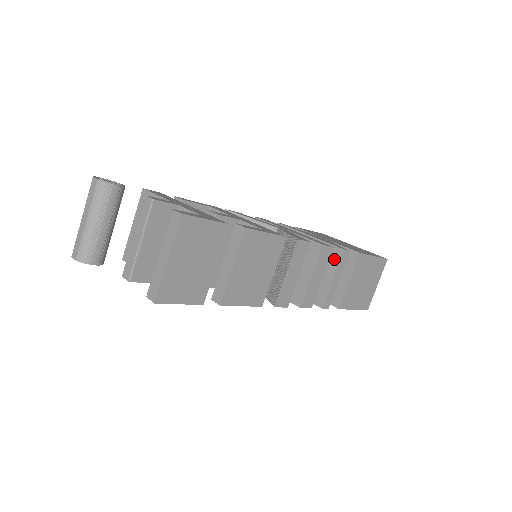
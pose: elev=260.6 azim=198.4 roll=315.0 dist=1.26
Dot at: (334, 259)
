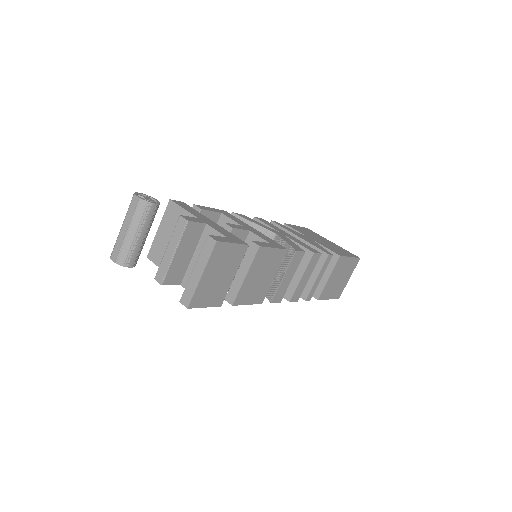
Dot at: (319, 261)
